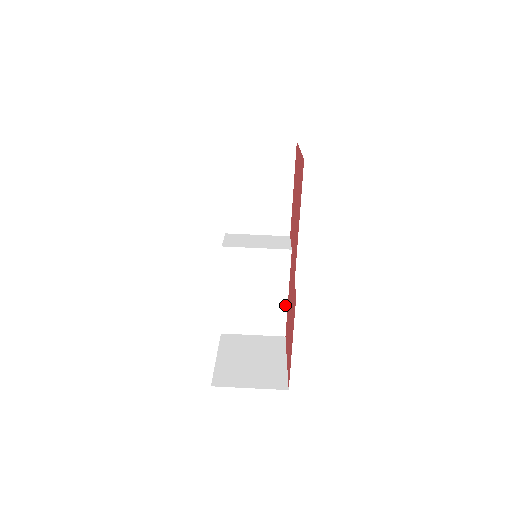
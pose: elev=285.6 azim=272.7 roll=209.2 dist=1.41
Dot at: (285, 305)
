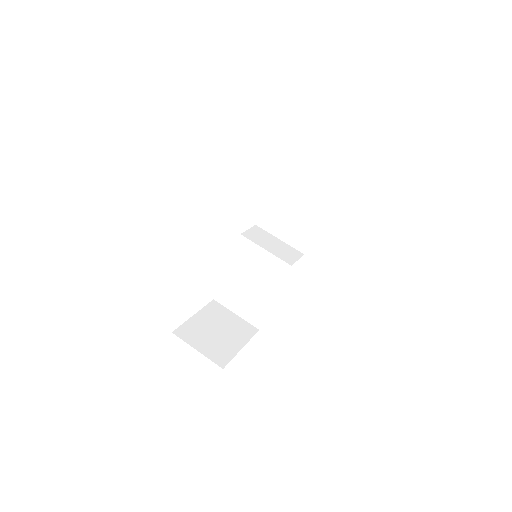
Dot at: (269, 306)
